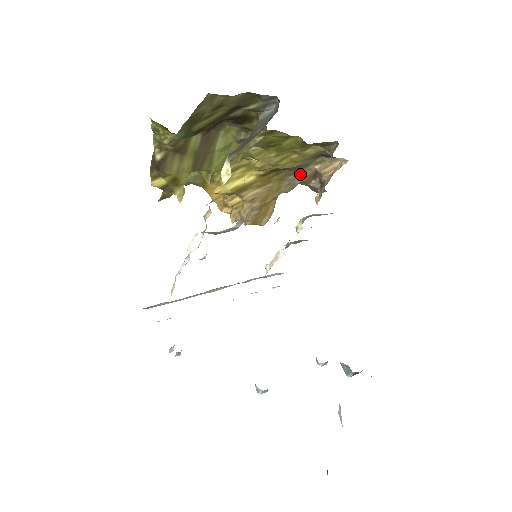
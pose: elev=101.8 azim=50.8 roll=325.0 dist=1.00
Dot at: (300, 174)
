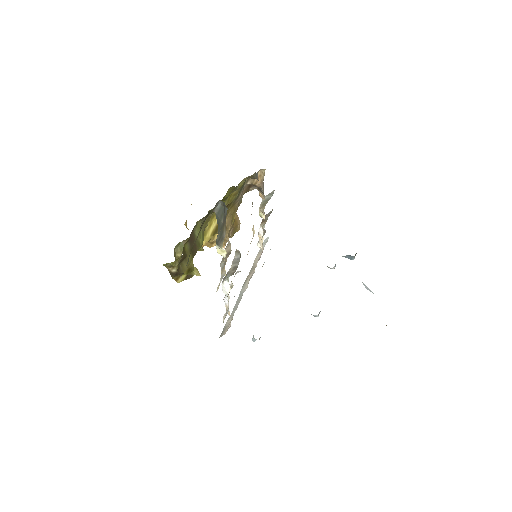
Dot at: (241, 193)
